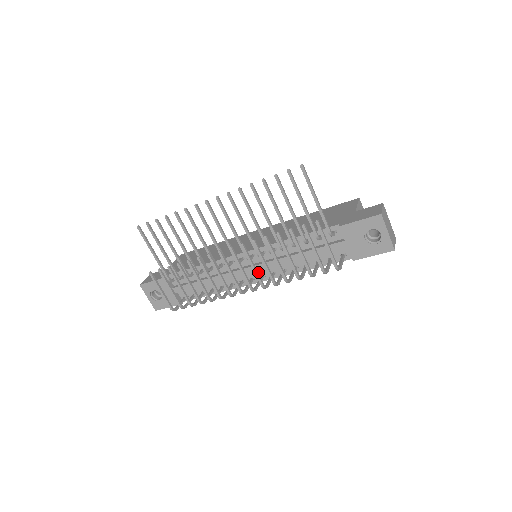
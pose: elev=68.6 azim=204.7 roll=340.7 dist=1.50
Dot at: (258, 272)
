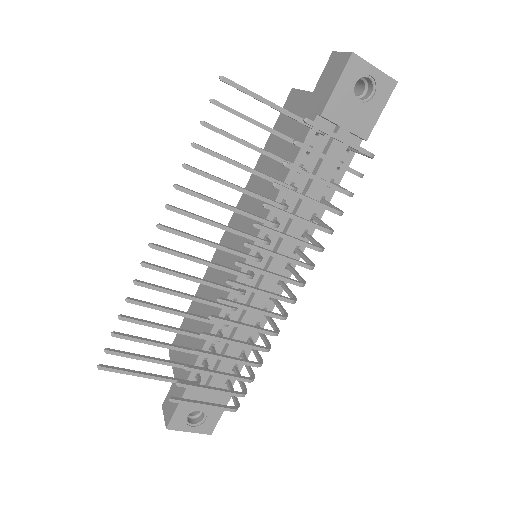
Dot at: (279, 267)
